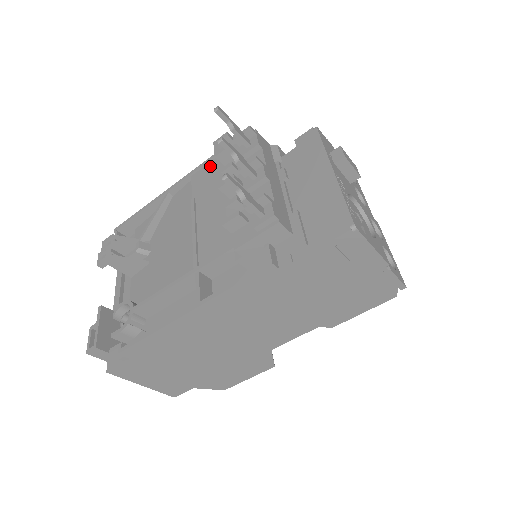
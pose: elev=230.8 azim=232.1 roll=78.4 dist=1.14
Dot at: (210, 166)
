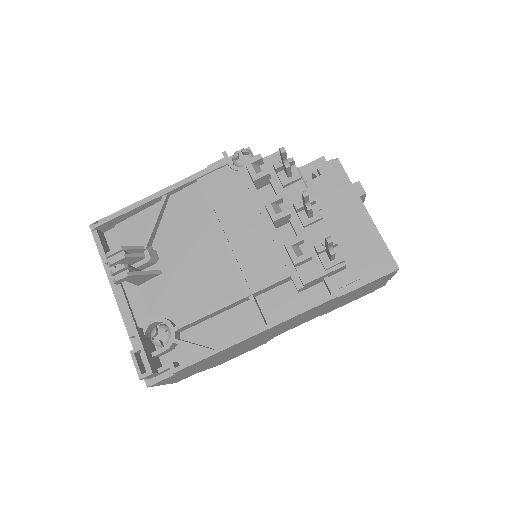
Dot at: (222, 174)
